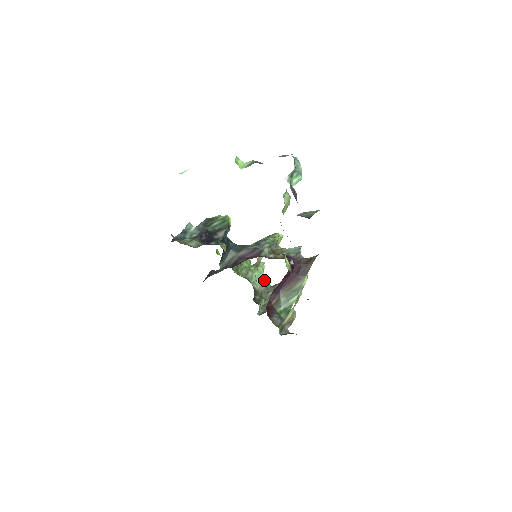
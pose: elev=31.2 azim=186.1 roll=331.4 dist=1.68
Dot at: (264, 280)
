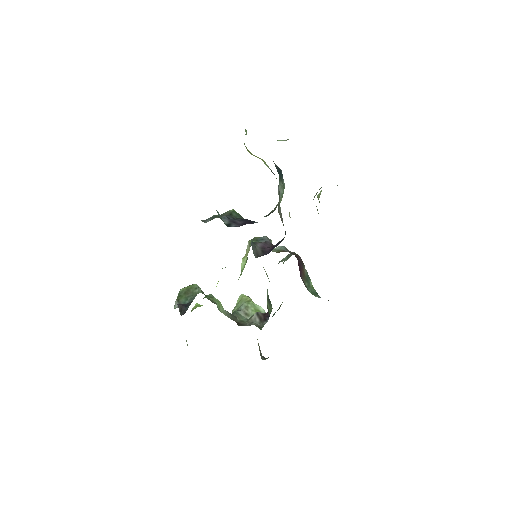
Dot at: (223, 310)
